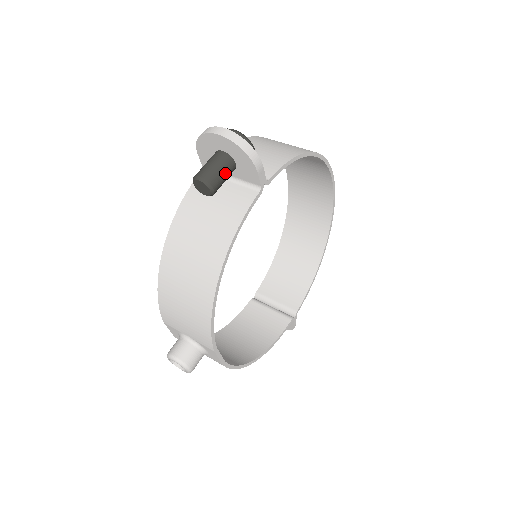
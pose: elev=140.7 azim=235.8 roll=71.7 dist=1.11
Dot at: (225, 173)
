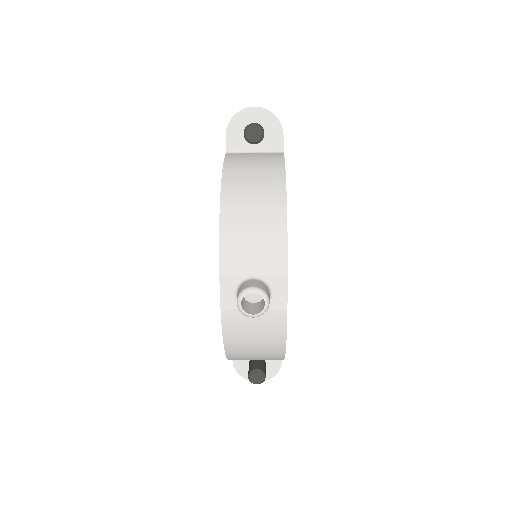
Dot at: occluded
